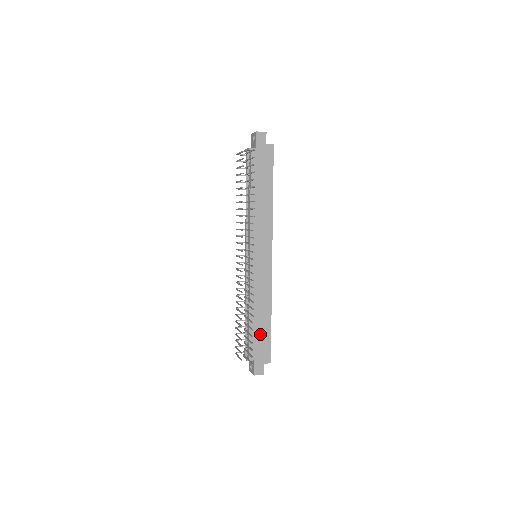
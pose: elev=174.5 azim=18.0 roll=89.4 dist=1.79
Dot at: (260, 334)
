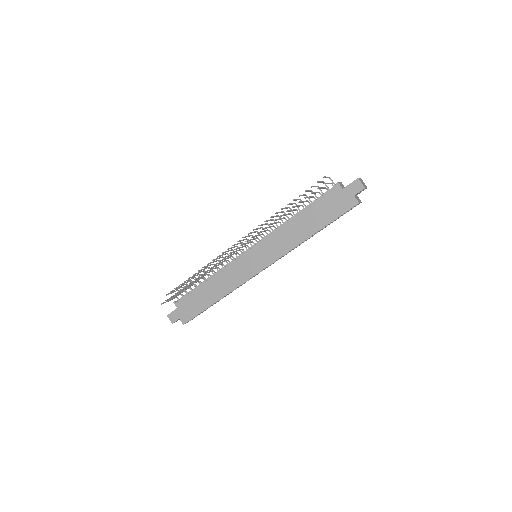
Dot at: (198, 301)
